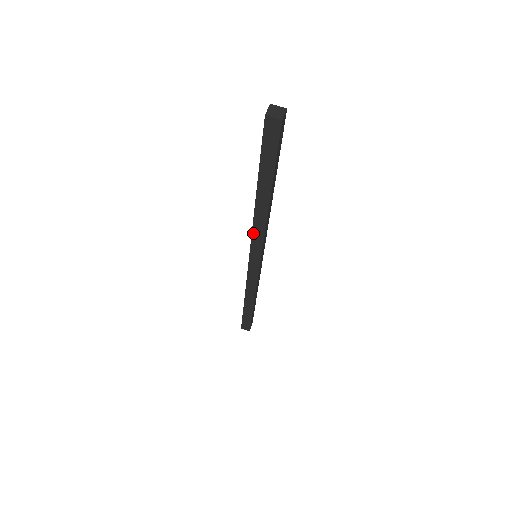
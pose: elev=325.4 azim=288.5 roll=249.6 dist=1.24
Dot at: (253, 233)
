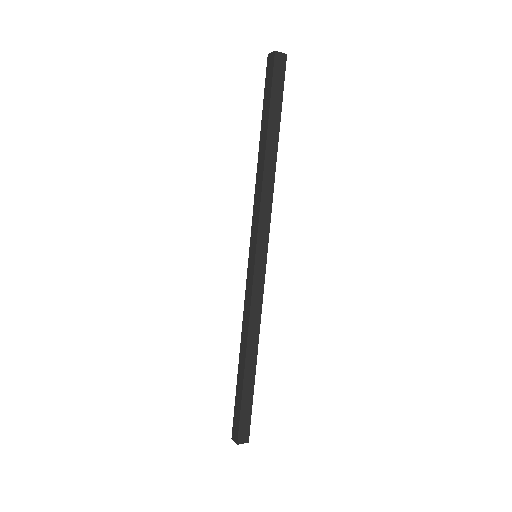
Dot at: (254, 208)
